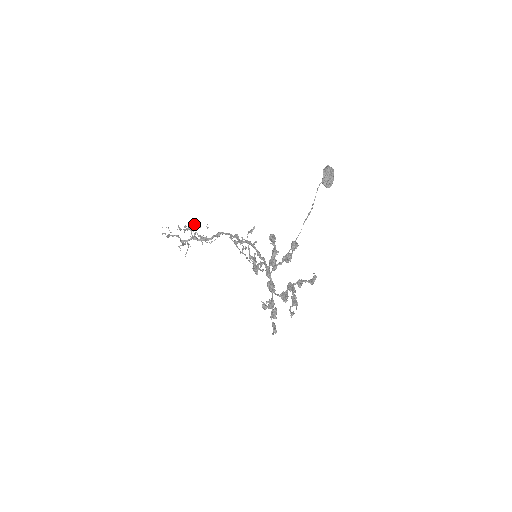
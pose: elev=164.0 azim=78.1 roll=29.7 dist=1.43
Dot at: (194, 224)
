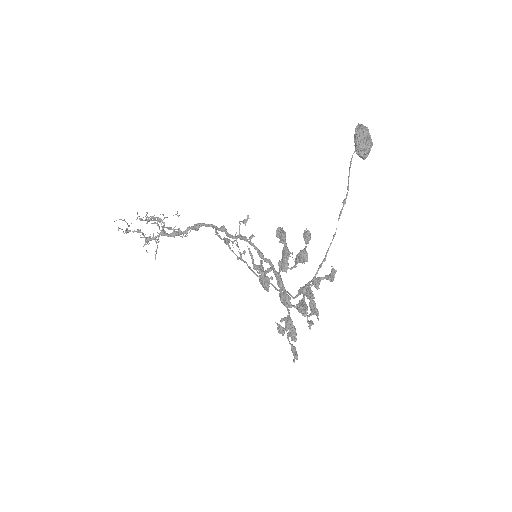
Dot at: (160, 214)
